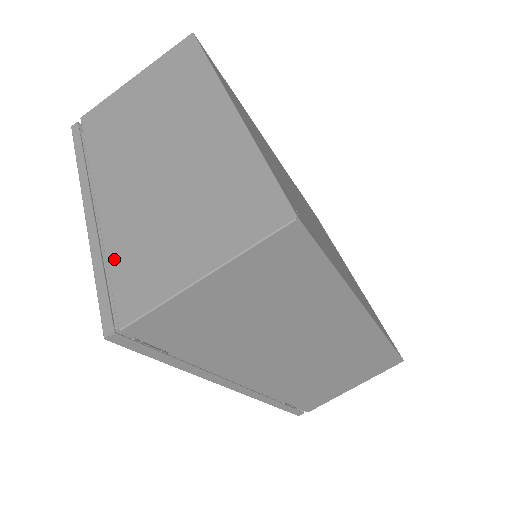
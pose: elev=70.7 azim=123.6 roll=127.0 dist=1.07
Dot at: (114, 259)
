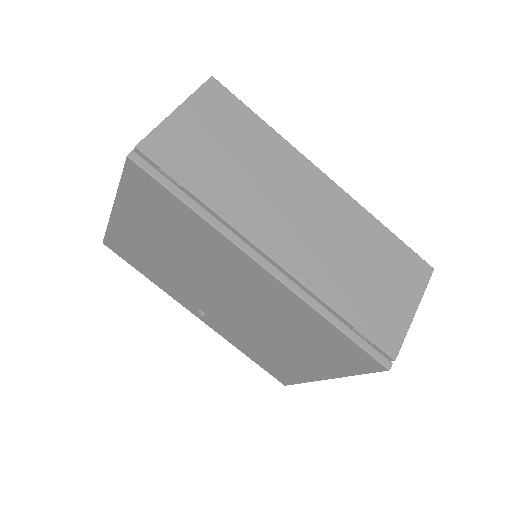
Dot at: occluded
